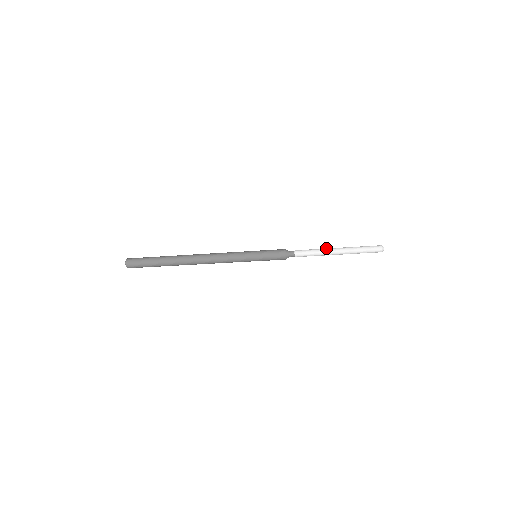
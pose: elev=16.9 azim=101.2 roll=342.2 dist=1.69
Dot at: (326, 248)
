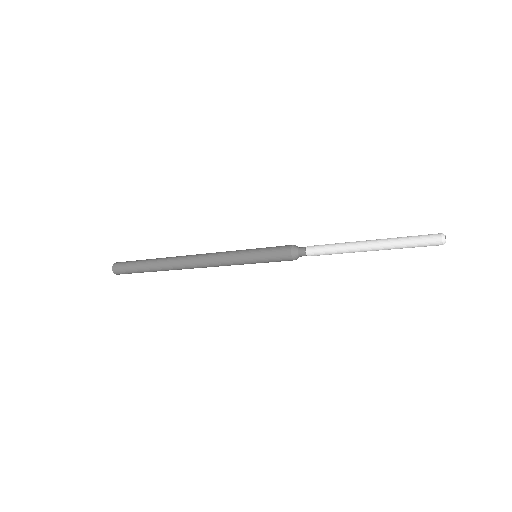
Dot at: occluded
